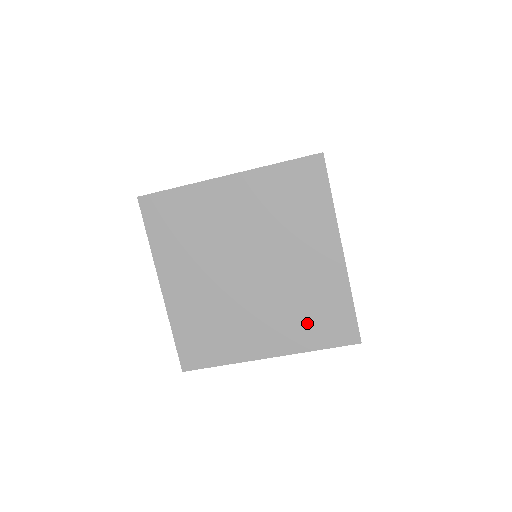
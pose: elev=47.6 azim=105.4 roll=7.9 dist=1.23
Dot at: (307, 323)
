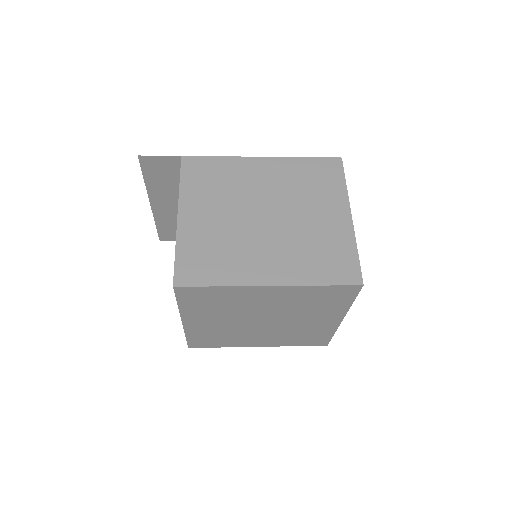
Dot at: (295, 339)
